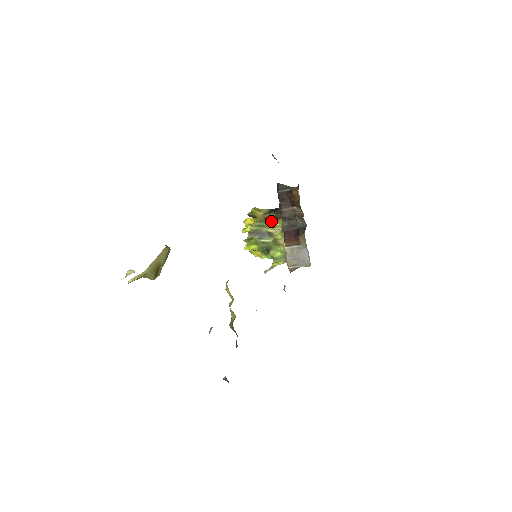
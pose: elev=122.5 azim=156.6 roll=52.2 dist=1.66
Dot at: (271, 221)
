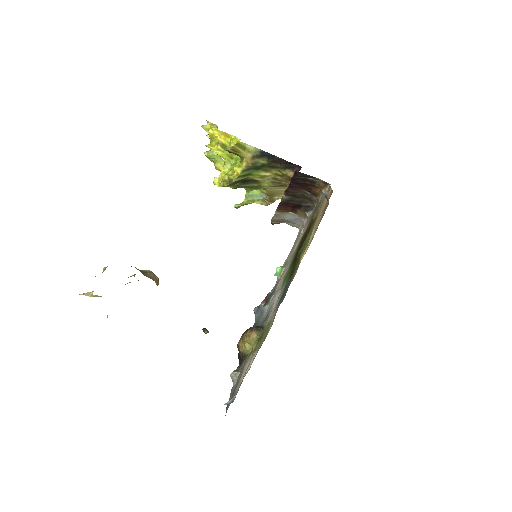
Dot at: (261, 169)
